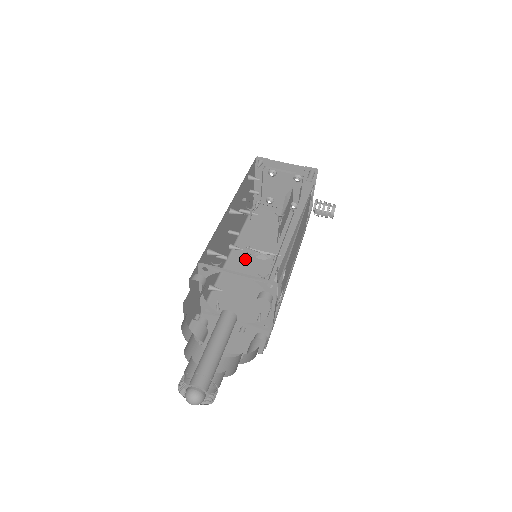
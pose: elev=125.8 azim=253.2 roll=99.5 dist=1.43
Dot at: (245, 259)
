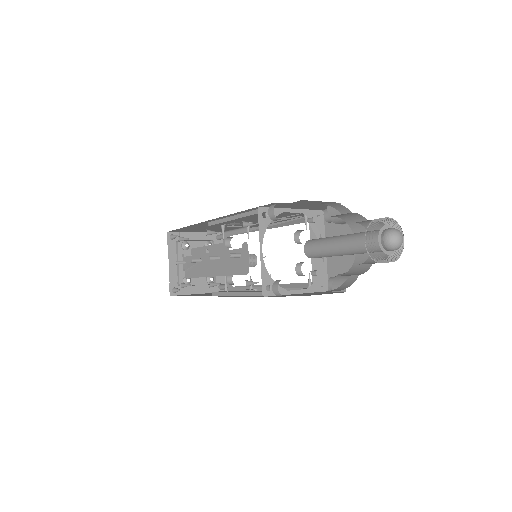
Dot at: occluded
